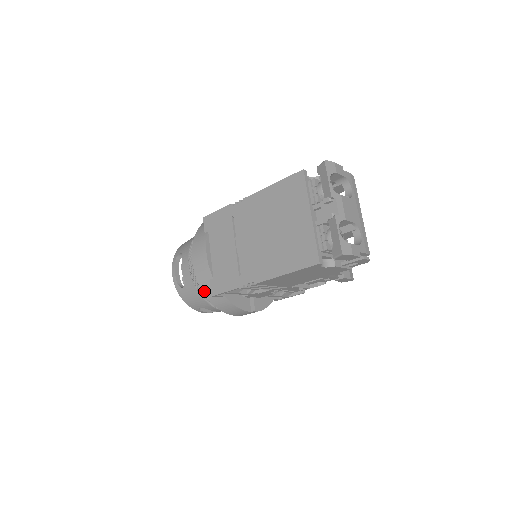
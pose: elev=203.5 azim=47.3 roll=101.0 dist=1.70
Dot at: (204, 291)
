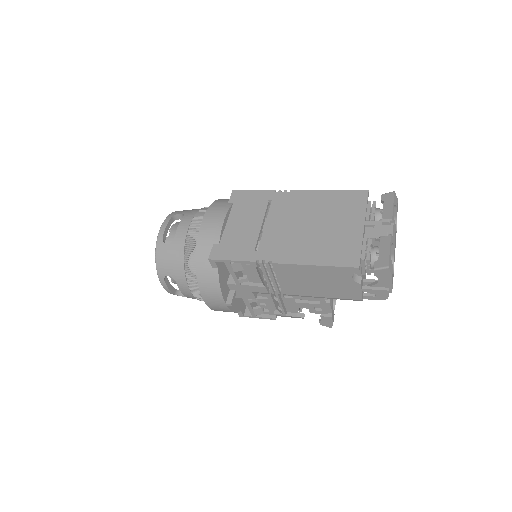
Dot at: (198, 253)
